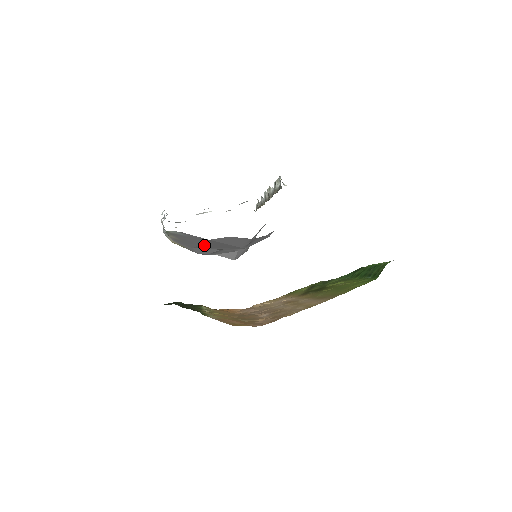
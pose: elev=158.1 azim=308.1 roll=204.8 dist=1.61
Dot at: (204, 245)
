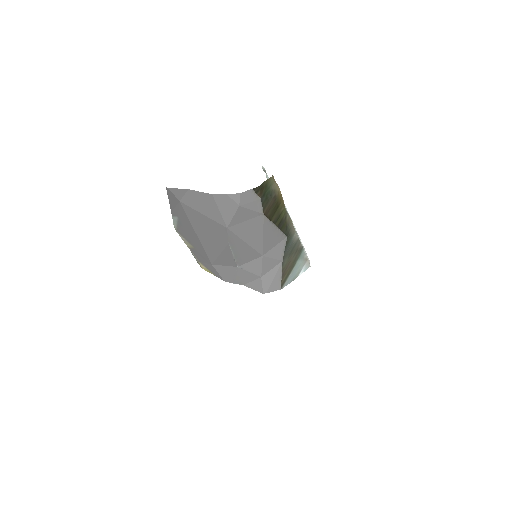
Dot at: (202, 238)
